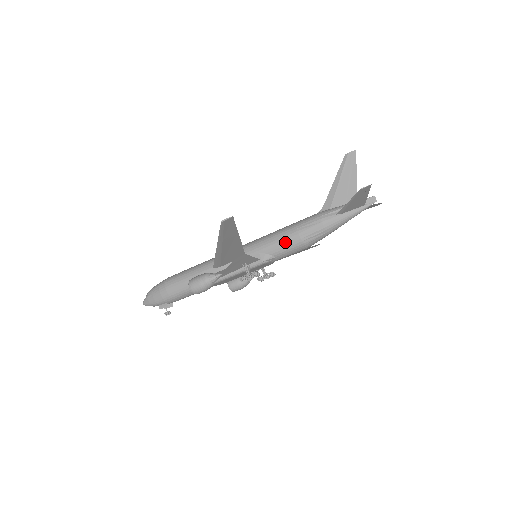
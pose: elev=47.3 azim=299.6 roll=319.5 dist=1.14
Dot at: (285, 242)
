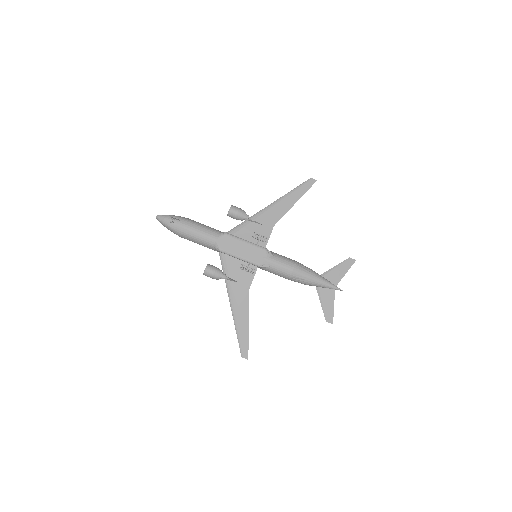
Dot at: (285, 257)
